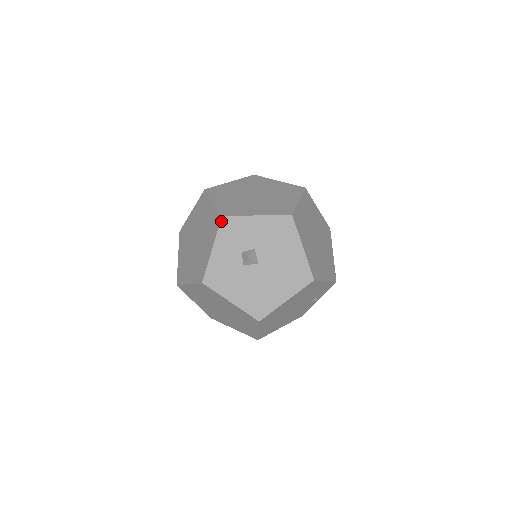
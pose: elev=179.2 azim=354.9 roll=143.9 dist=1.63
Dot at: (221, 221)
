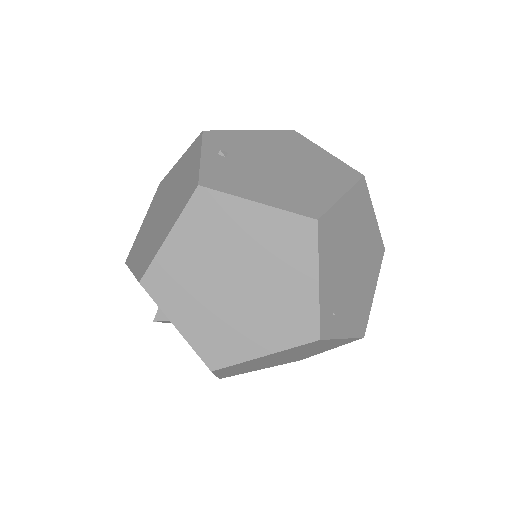
Dot at: occluded
